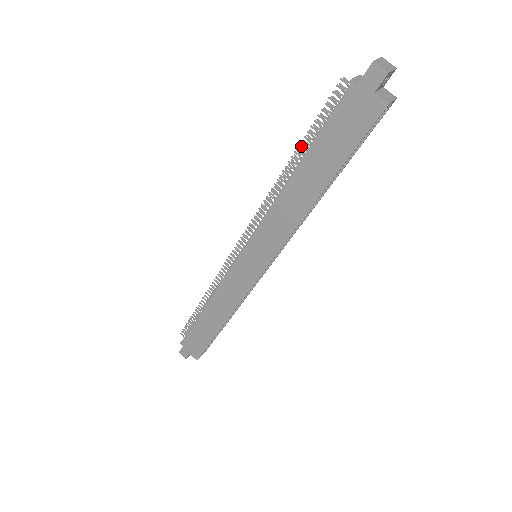
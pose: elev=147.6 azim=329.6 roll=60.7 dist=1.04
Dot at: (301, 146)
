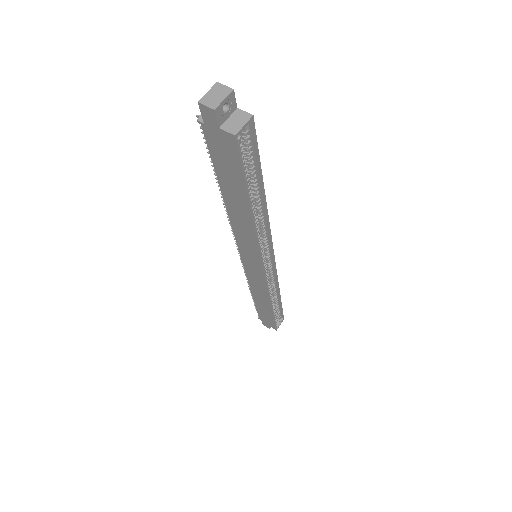
Dot at: occluded
